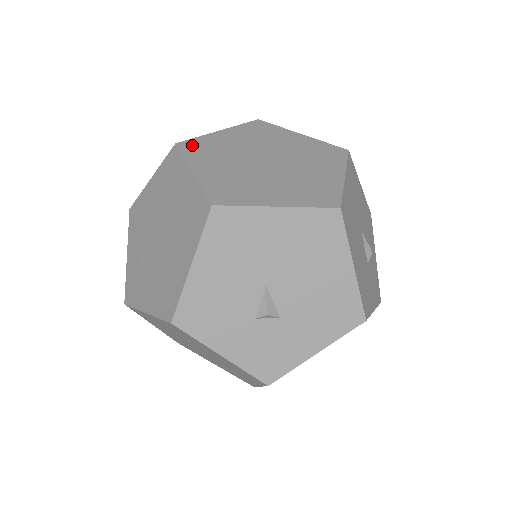
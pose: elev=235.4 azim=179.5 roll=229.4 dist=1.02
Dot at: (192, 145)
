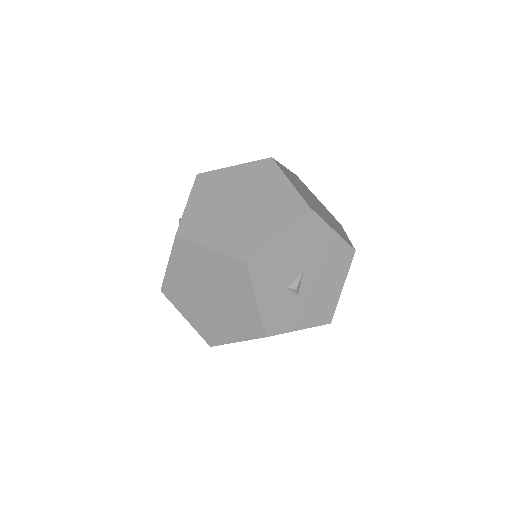
Dot at: (280, 165)
